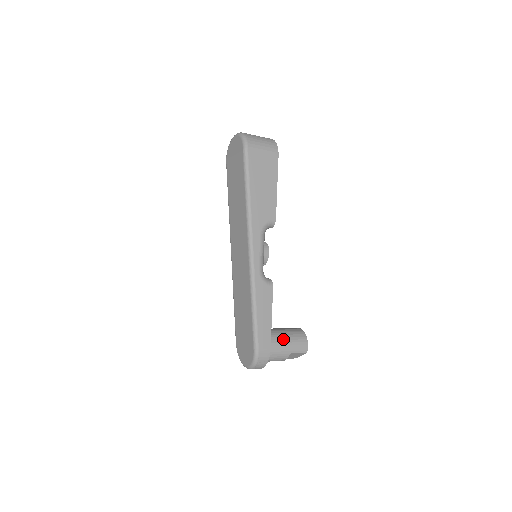
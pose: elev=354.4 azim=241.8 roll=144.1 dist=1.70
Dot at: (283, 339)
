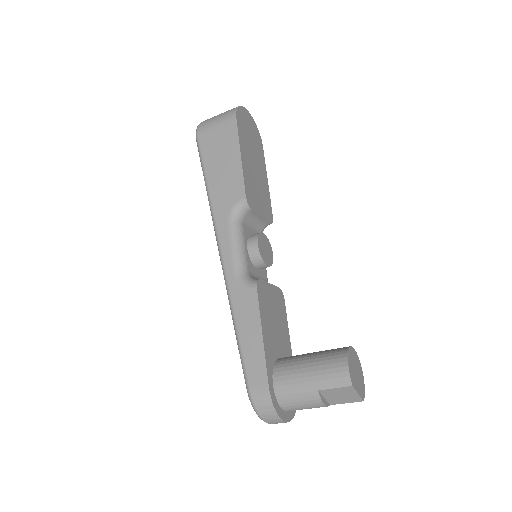
Dot at: (301, 367)
